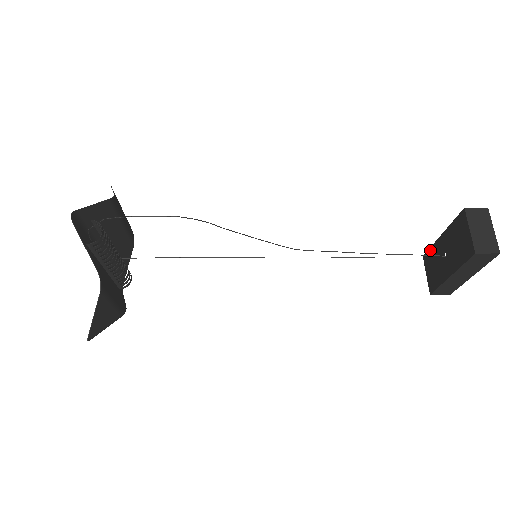
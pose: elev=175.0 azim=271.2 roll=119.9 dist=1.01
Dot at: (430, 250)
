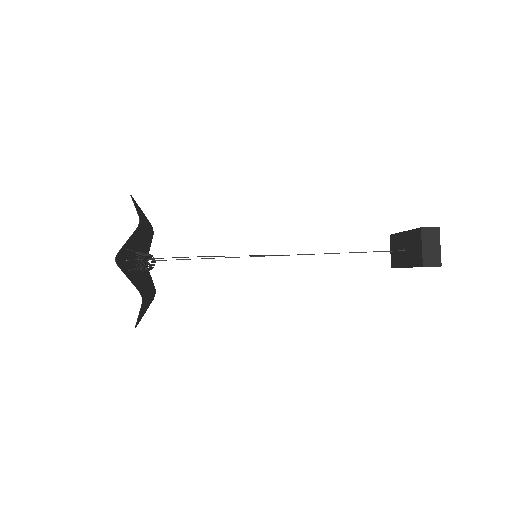
Dot at: (395, 235)
